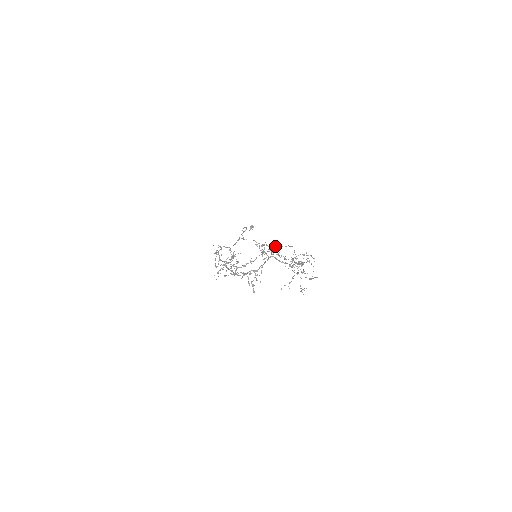
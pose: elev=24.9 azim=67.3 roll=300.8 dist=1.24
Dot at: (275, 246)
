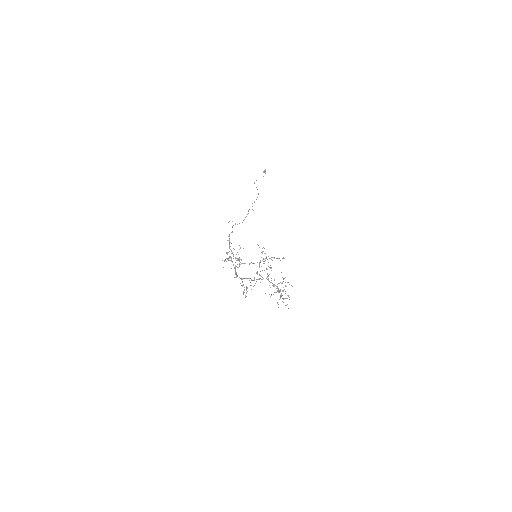
Dot at: (272, 257)
